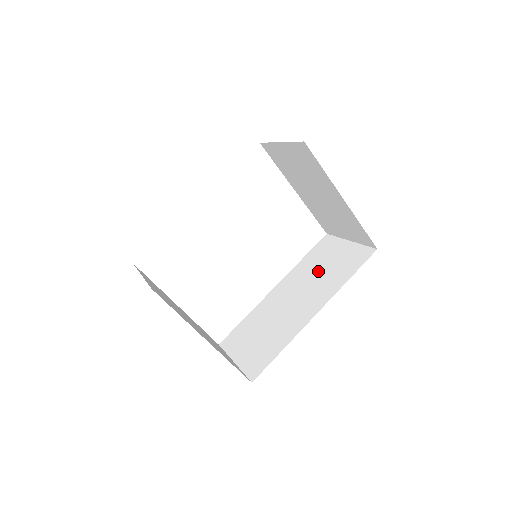
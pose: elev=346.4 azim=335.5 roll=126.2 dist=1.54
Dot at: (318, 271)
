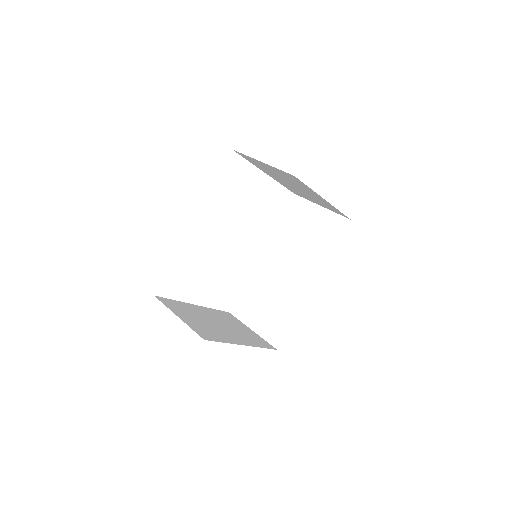
Dot at: (300, 239)
